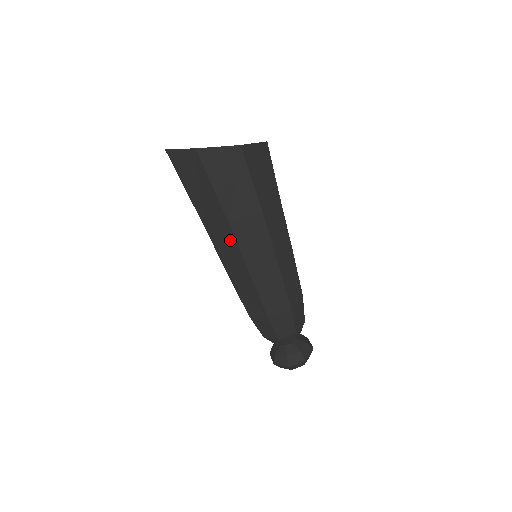
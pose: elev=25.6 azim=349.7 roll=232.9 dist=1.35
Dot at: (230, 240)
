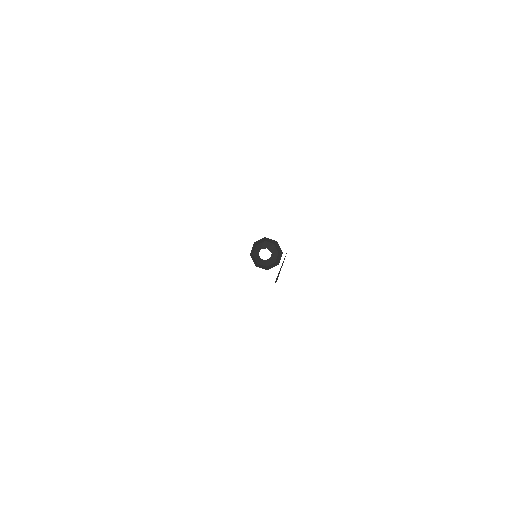
Dot at: occluded
